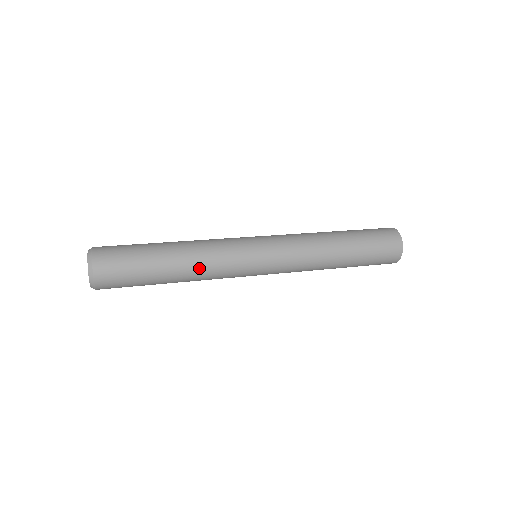
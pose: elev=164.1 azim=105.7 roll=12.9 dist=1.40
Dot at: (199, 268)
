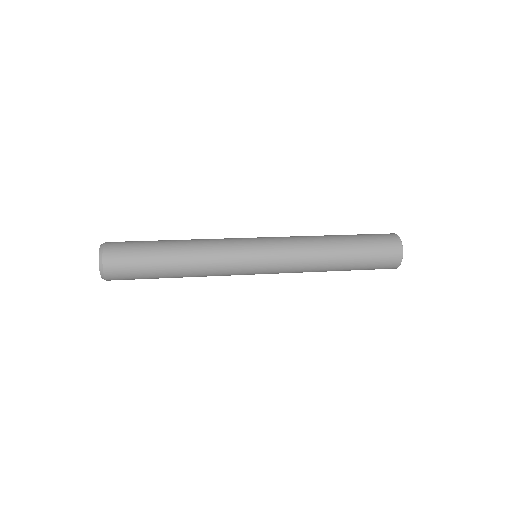
Dot at: (199, 276)
